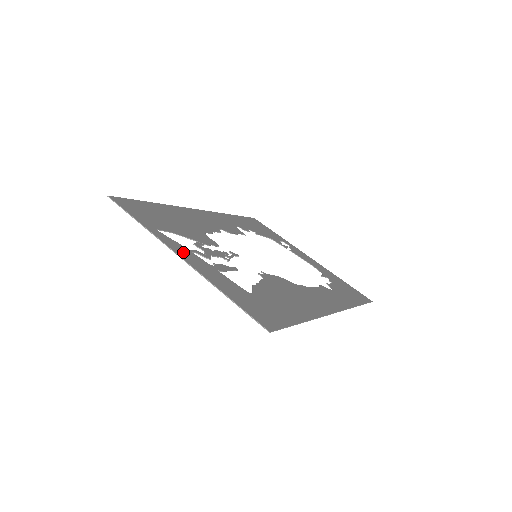
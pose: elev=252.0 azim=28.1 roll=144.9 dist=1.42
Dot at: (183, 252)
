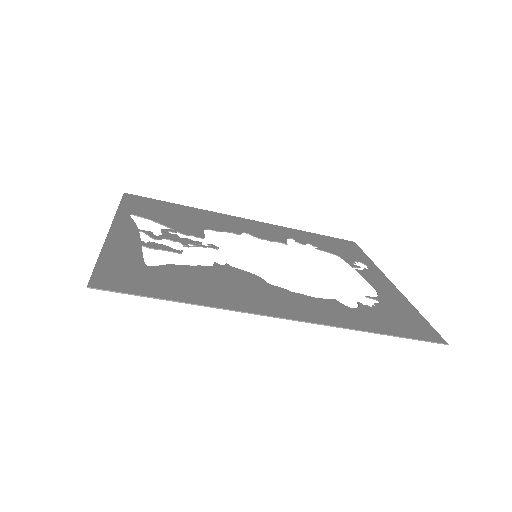
Dot at: (124, 228)
